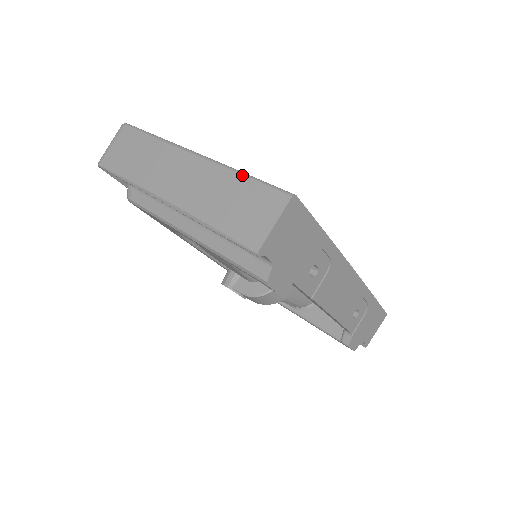
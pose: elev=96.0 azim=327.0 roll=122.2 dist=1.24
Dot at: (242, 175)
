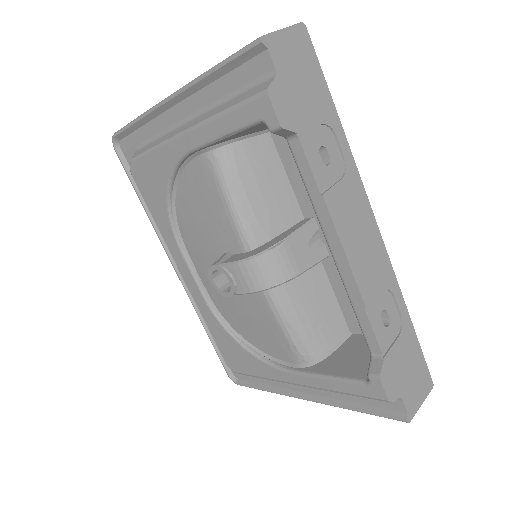
Dot at: occluded
